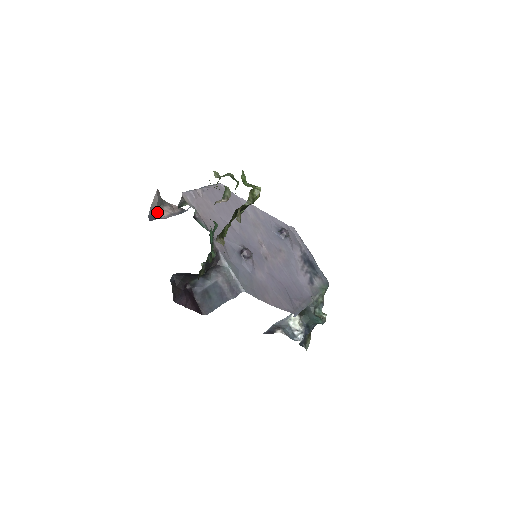
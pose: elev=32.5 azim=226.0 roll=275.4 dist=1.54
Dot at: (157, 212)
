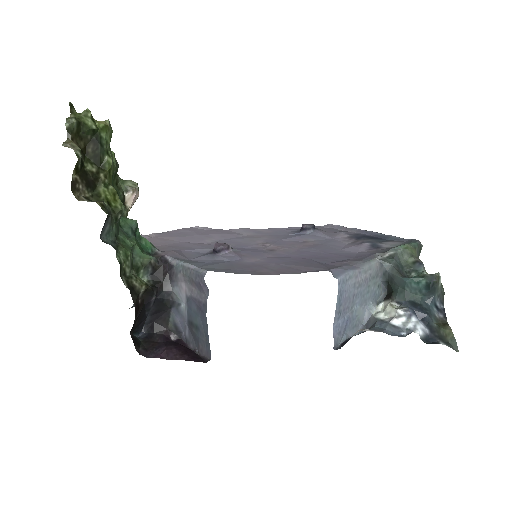
Dot at: occluded
